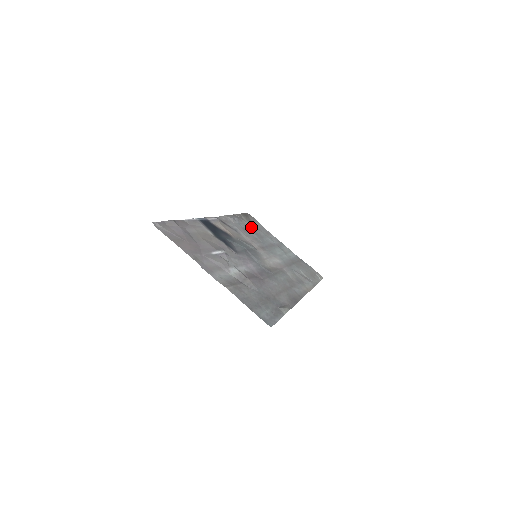
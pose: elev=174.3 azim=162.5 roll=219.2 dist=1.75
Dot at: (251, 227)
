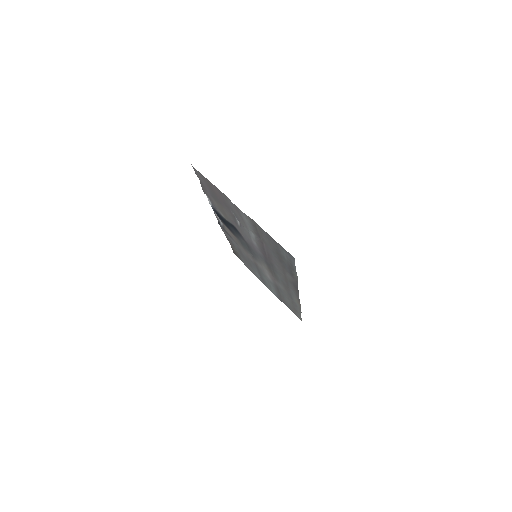
Dot at: (242, 256)
